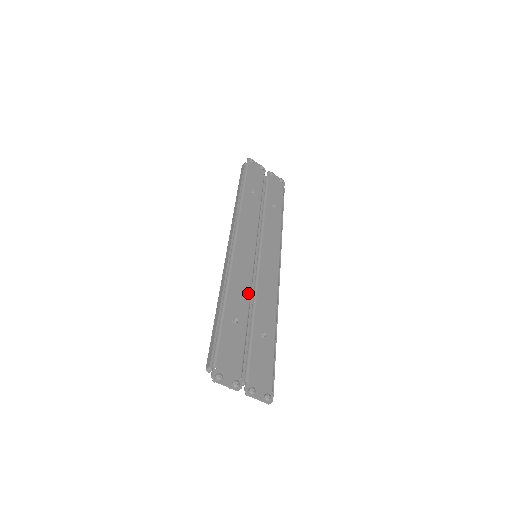
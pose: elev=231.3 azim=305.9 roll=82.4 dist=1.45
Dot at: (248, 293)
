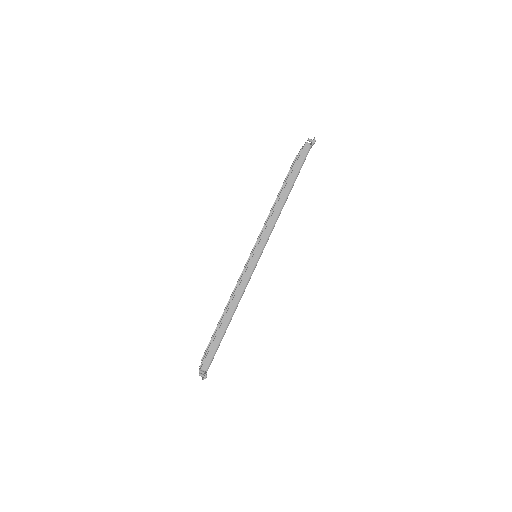
Dot at: occluded
